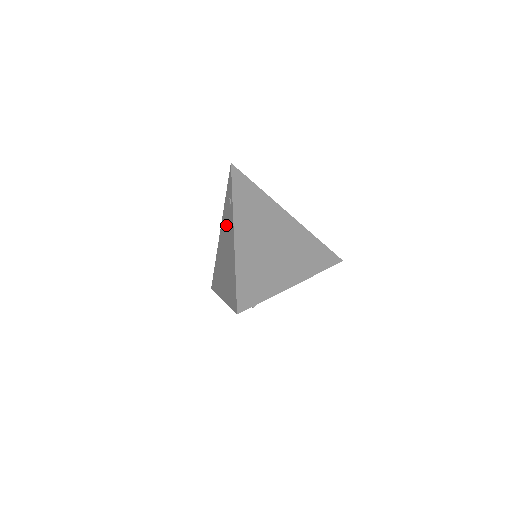
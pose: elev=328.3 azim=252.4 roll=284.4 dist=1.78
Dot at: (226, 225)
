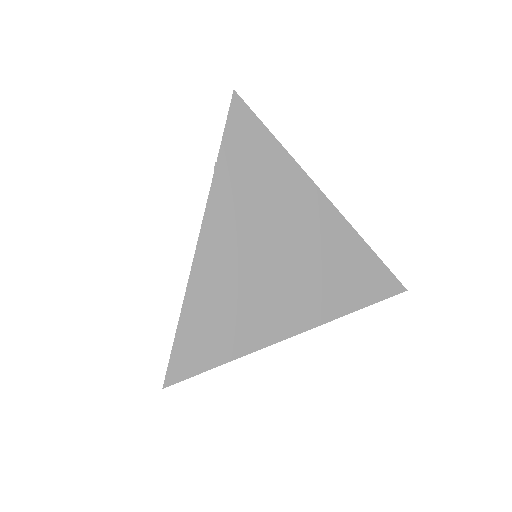
Dot at: occluded
